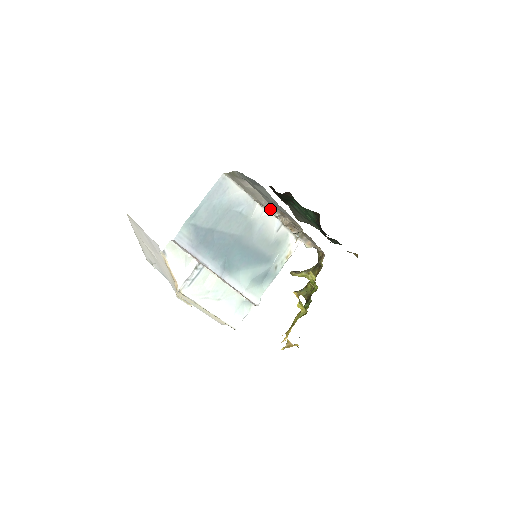
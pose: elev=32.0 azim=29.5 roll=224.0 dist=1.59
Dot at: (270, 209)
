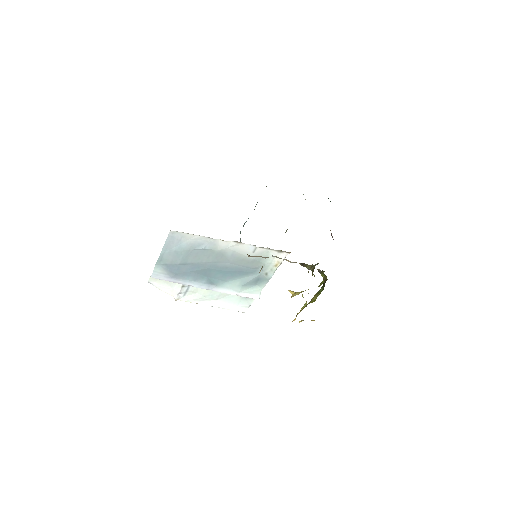
Dot at: (235, 241)
